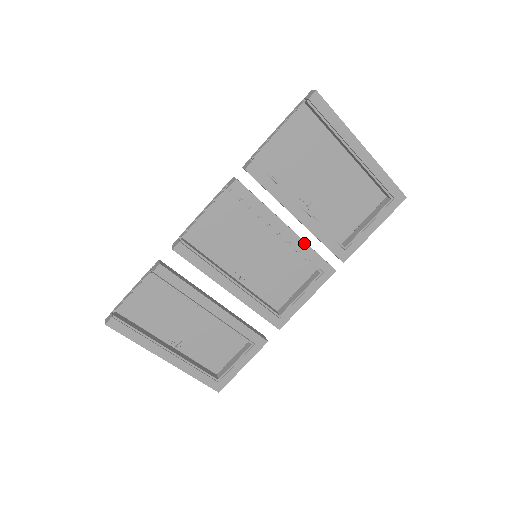
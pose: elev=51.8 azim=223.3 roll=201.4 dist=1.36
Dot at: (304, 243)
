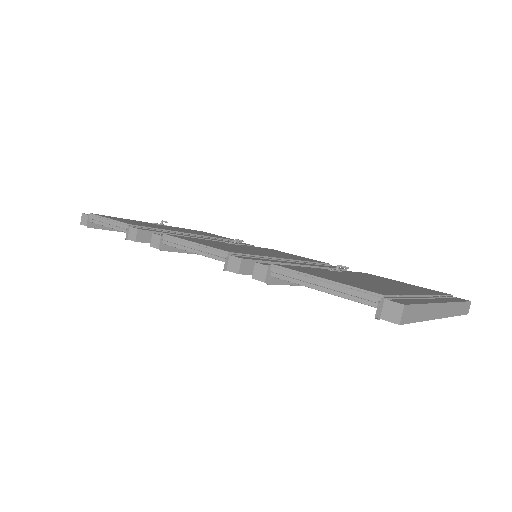
Dot at: occluded
